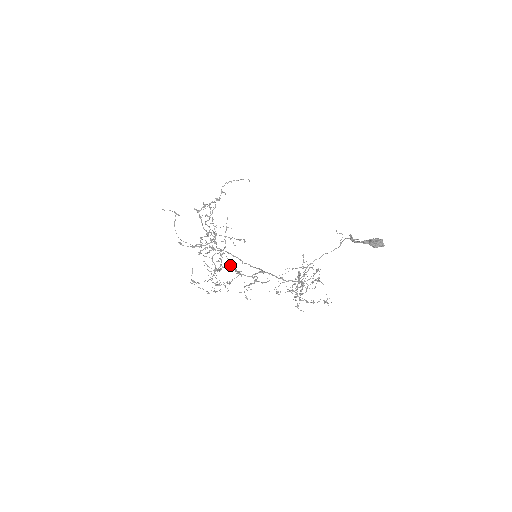
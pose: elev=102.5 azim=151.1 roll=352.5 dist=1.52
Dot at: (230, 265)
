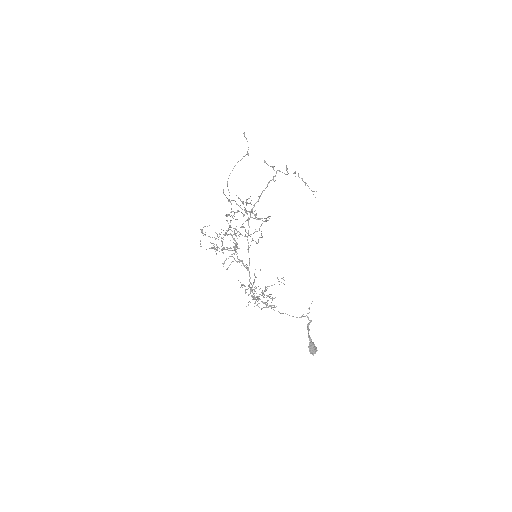
Dot at: (237, 238)
